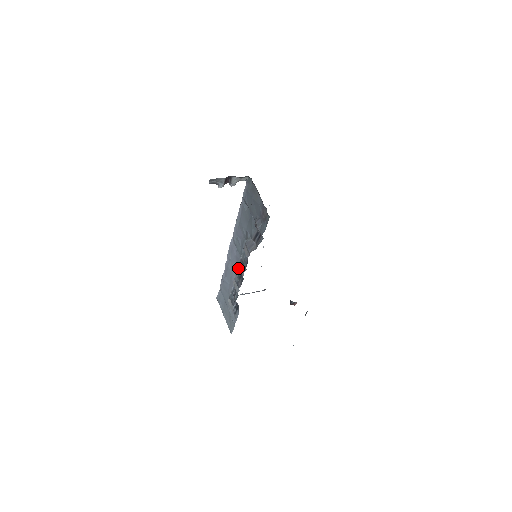
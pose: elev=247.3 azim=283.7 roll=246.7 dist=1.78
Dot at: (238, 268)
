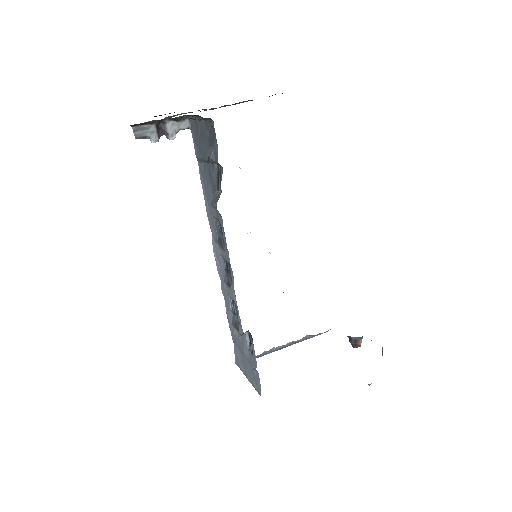
Dot at: (222, 259)
